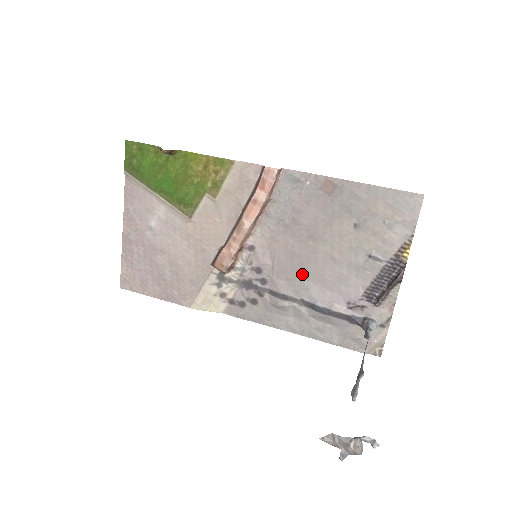
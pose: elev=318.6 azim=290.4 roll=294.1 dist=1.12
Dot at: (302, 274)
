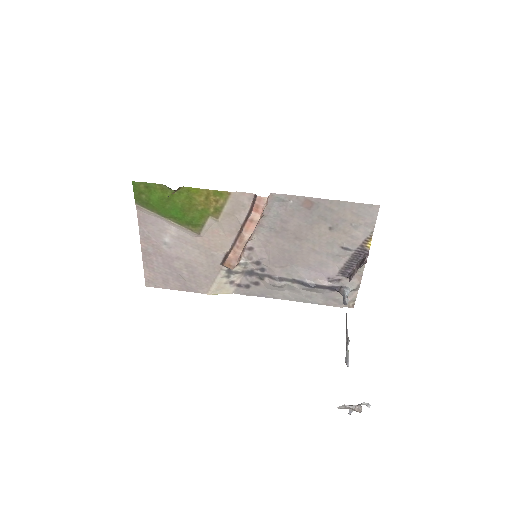
Dot at: (292, 263)
